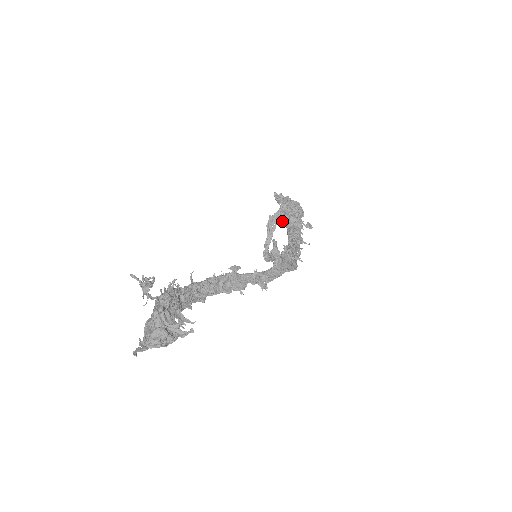
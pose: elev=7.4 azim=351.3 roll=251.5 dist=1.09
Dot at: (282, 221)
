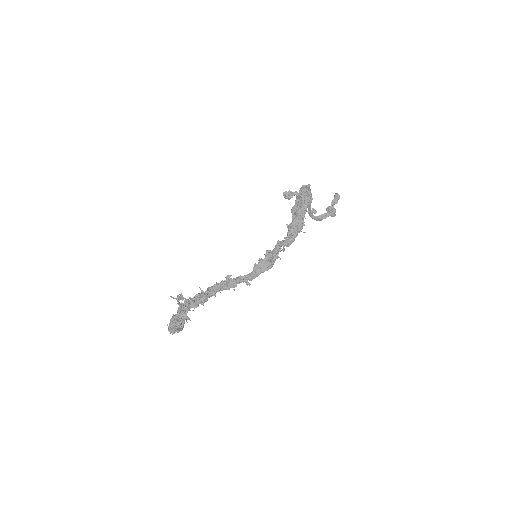
Dot at: (293, 212)
